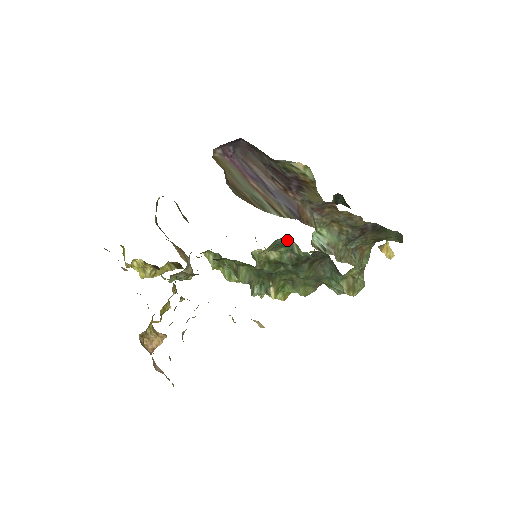
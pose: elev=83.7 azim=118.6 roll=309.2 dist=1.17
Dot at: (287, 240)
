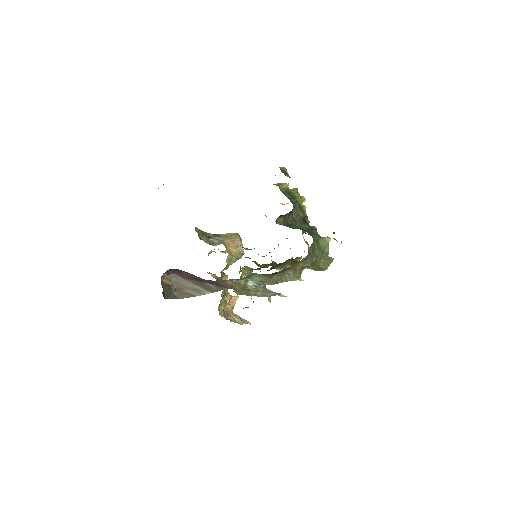
Dot at: occluded
